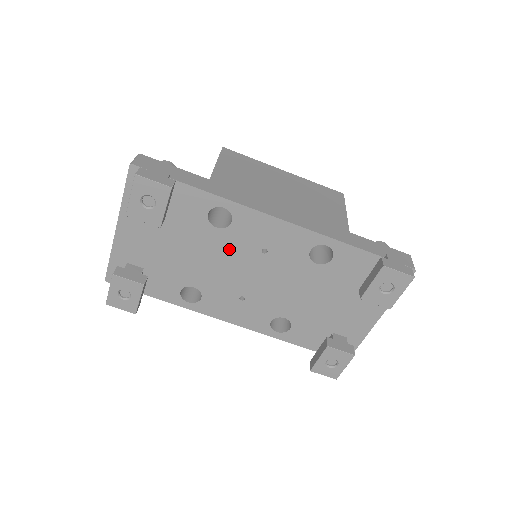
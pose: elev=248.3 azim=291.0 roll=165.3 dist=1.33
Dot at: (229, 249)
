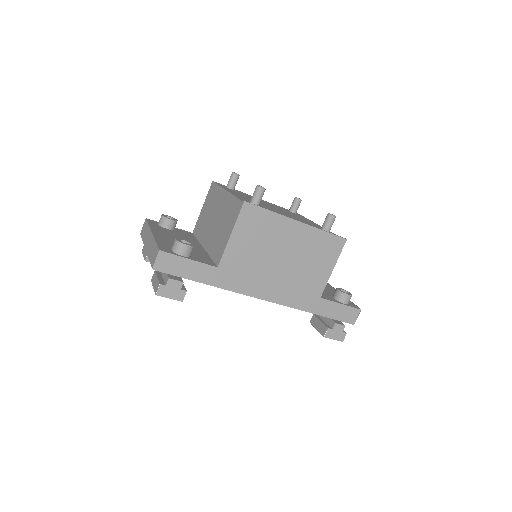
Dot at: occluded
